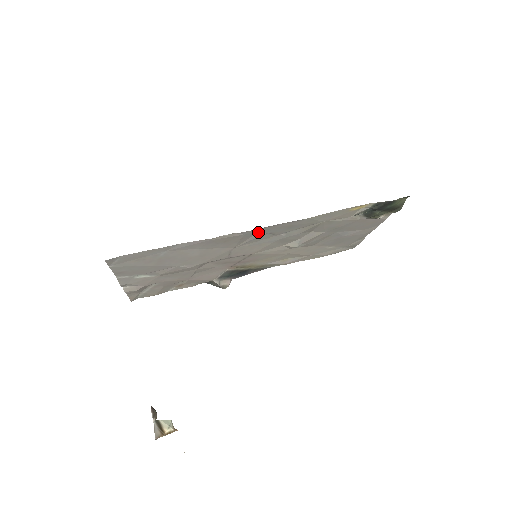
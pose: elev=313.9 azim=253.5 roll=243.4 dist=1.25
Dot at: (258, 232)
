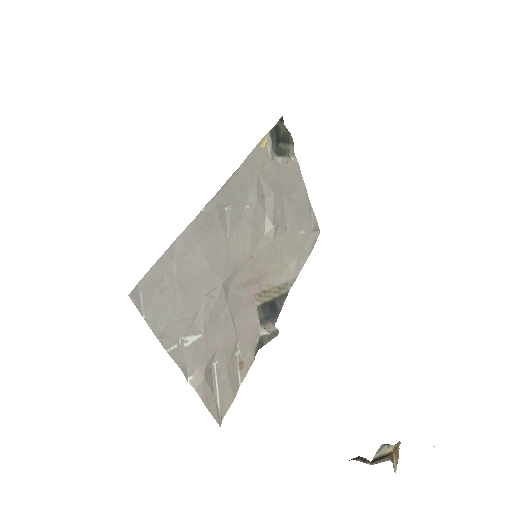
Dot at: (224, 201)
